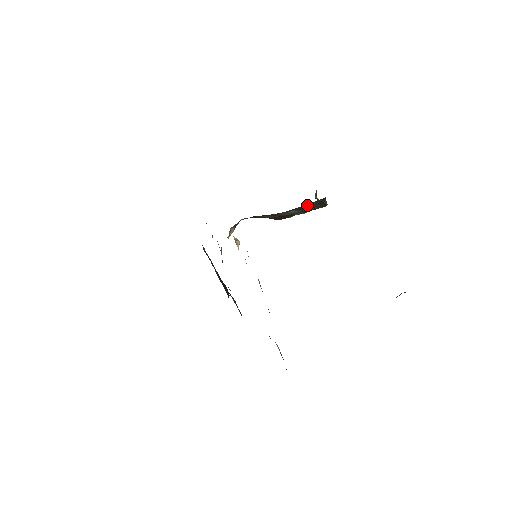
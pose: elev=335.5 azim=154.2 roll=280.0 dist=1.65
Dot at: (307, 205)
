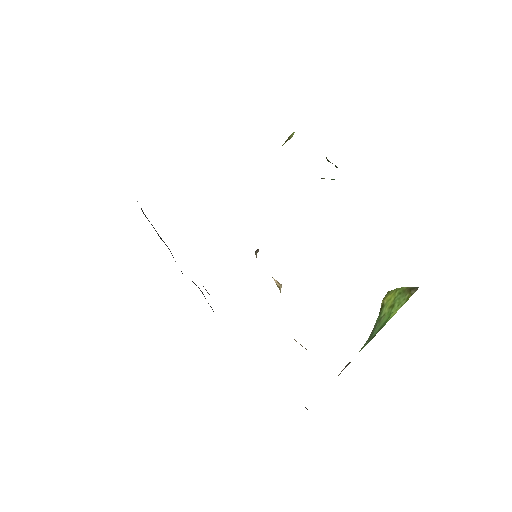
Dot at: occluded
